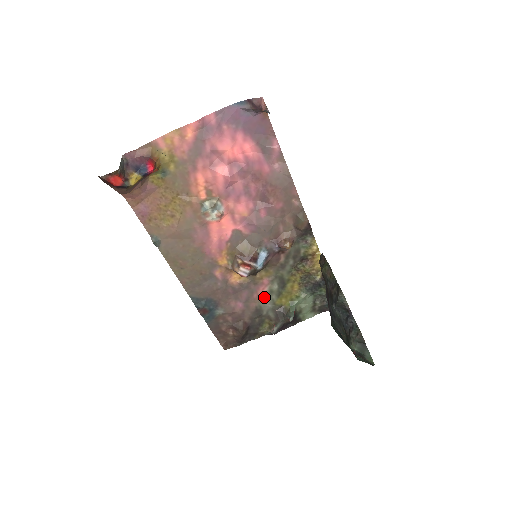
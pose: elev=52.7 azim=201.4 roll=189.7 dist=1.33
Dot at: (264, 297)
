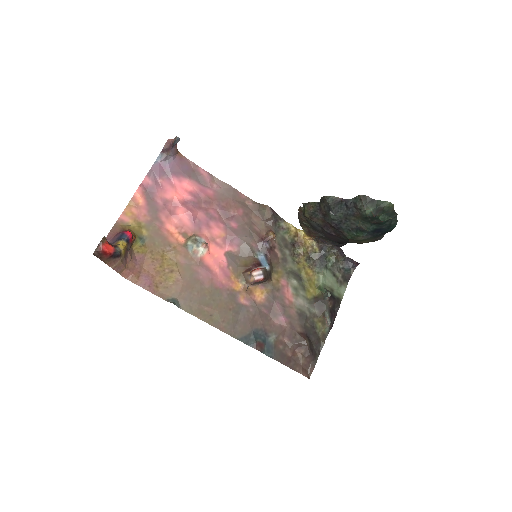
Dot at: (295, 298)
